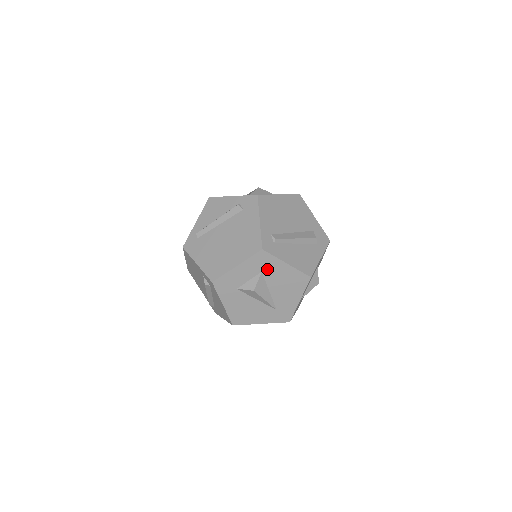
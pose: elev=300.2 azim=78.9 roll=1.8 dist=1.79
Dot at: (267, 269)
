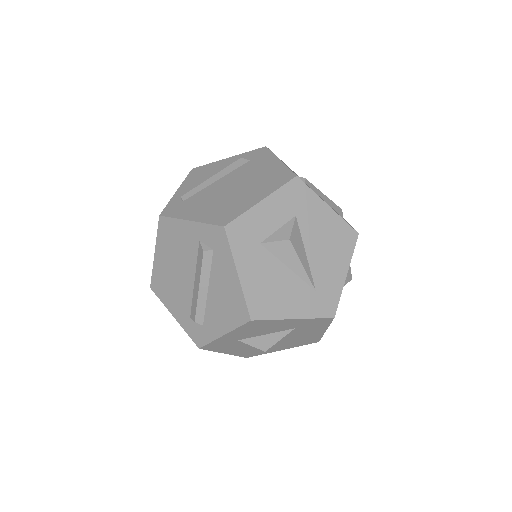
Dot at: (303, 212)
